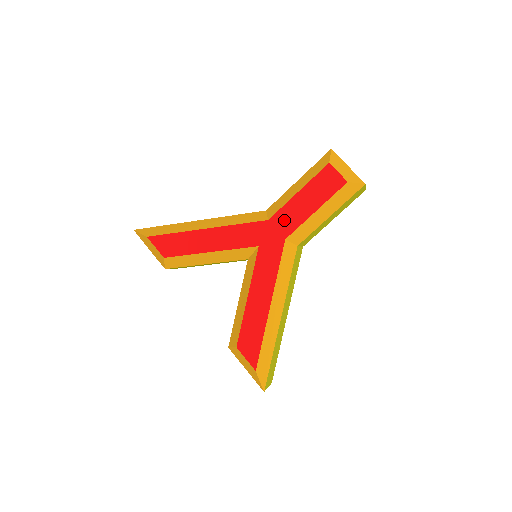
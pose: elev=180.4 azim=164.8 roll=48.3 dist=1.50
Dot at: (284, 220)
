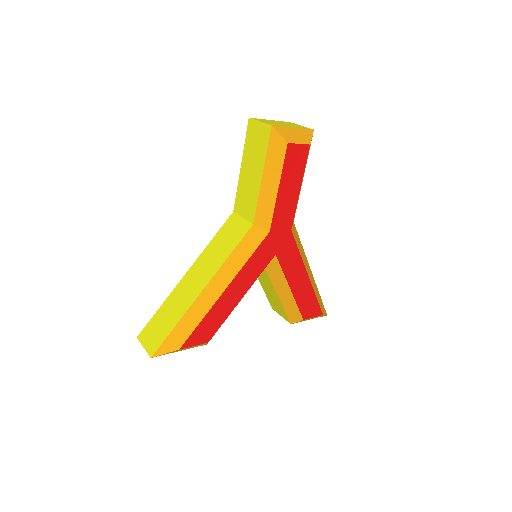
Dot at: (282, 219)
